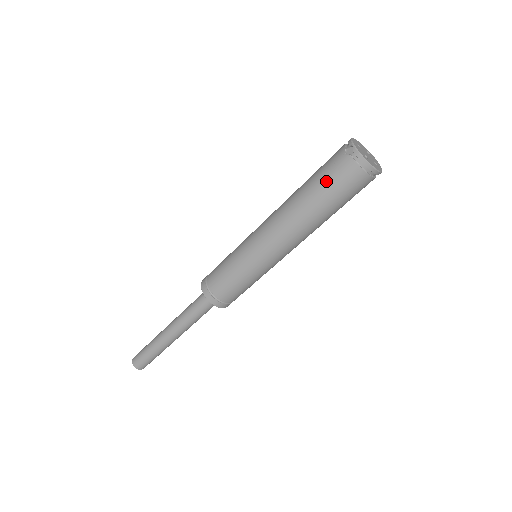
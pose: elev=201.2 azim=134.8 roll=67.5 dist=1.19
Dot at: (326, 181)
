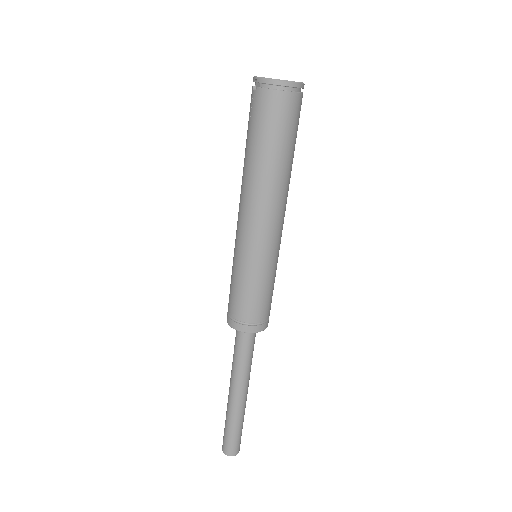
Dot at: (255, 128)
